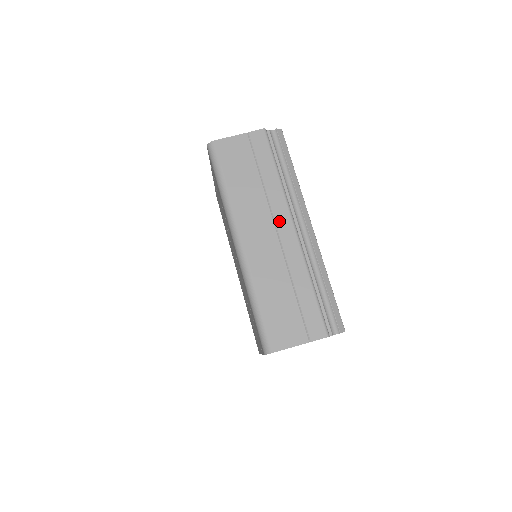
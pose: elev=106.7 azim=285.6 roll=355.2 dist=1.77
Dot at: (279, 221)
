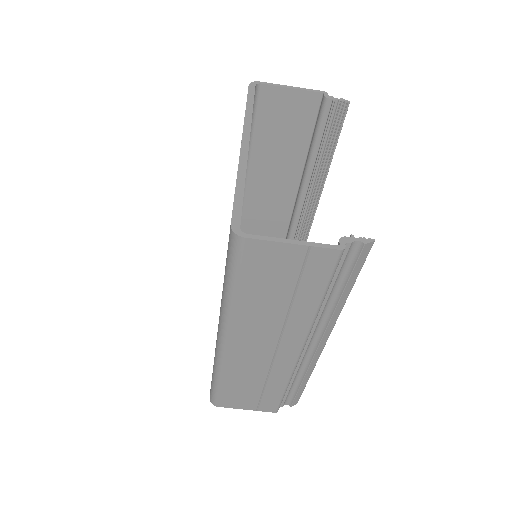
Dot at: (286, 343)
